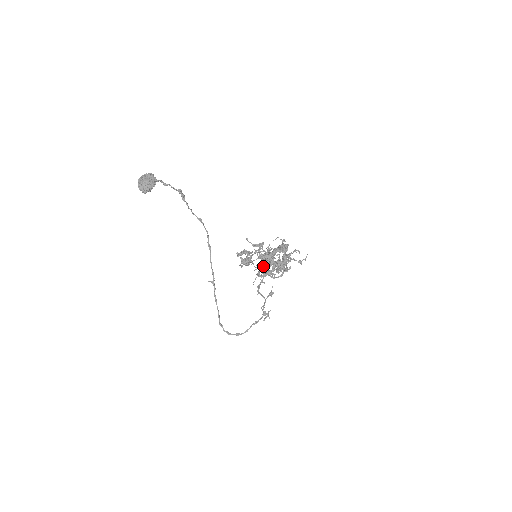
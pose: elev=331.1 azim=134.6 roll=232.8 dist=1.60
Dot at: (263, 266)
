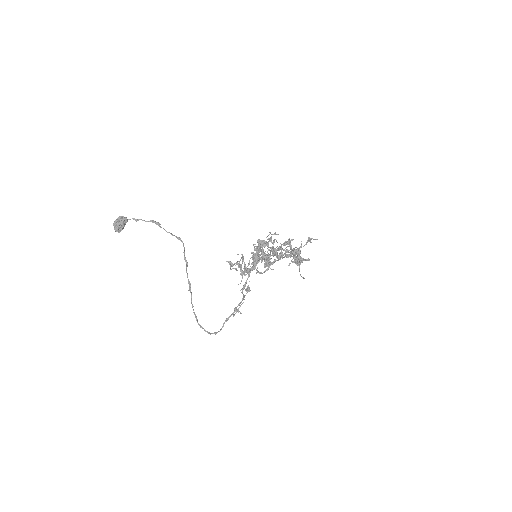
Dot at: (238, 265)
